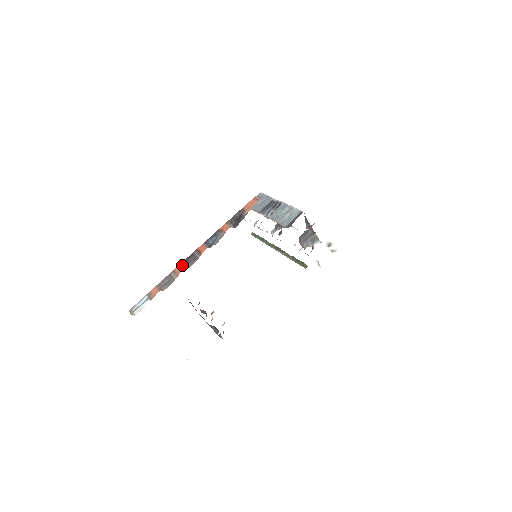
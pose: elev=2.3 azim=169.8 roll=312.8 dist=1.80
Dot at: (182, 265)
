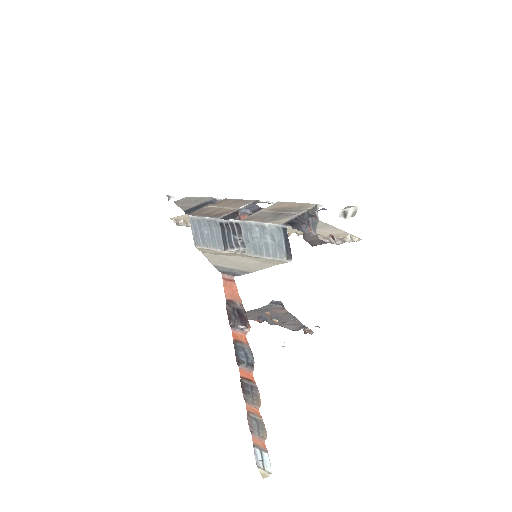
Dot at: (249, 402)
